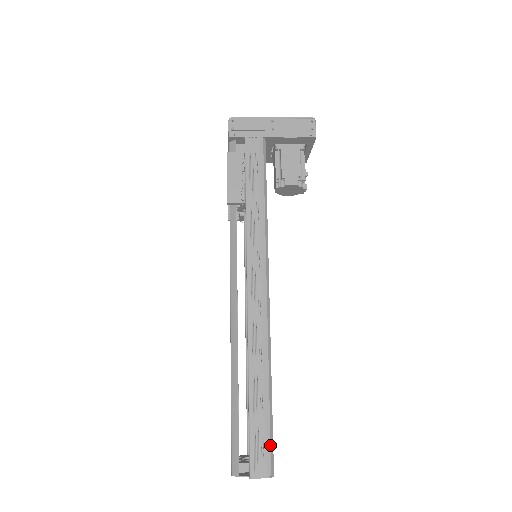
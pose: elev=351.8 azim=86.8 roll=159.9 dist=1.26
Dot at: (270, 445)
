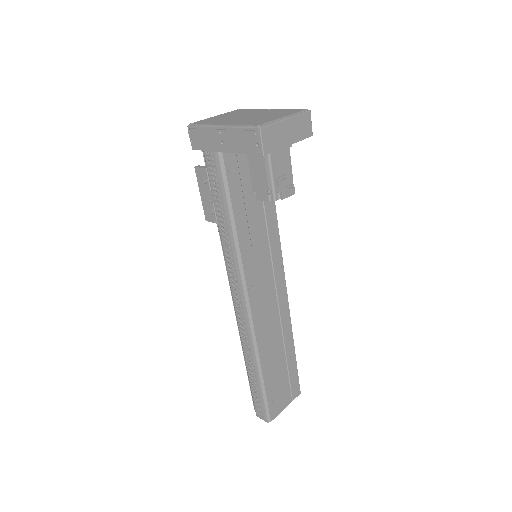
Dot at: (264, 406)
